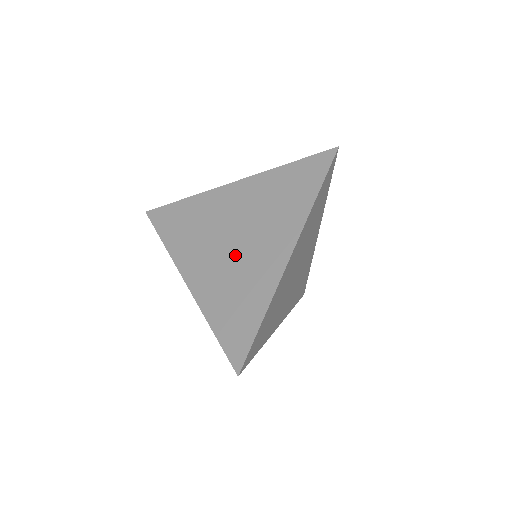
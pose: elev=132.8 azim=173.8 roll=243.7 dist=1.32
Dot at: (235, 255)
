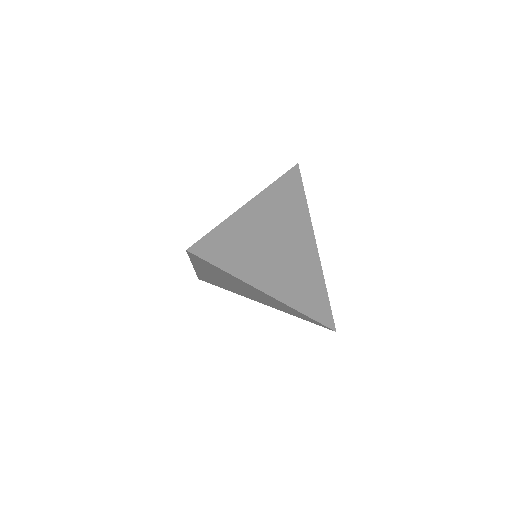
Dot at: occluded
